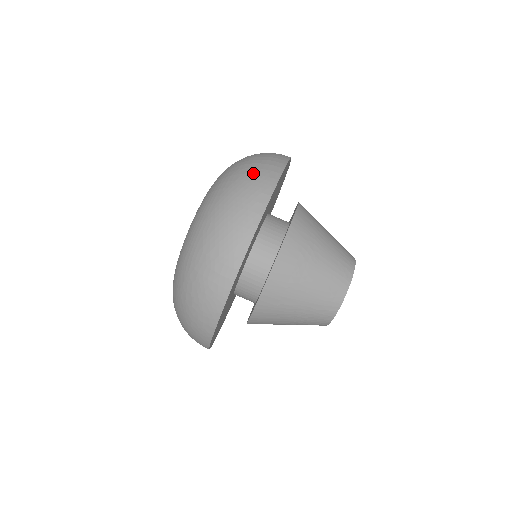
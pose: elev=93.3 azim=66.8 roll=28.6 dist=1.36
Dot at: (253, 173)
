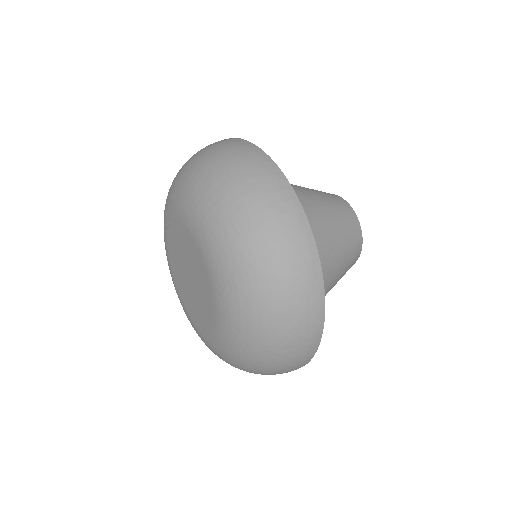
Dot at: (204, 148)
